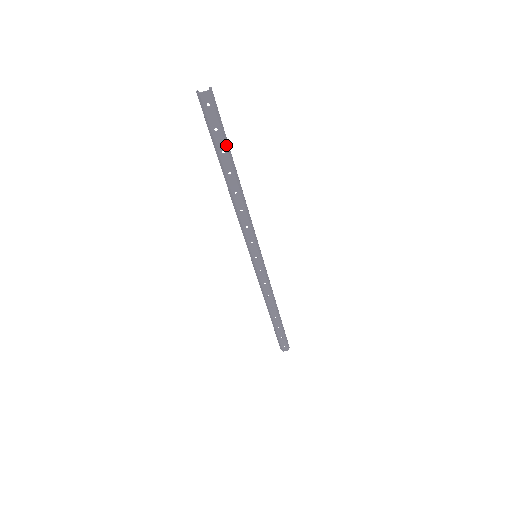
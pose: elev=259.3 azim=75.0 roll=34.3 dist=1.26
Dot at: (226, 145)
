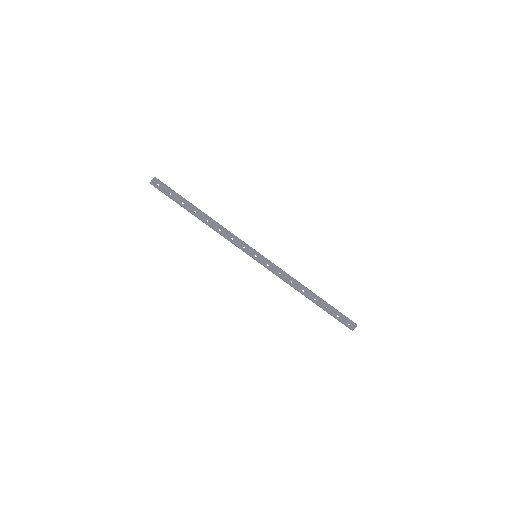
Dot at: (181, 198)
